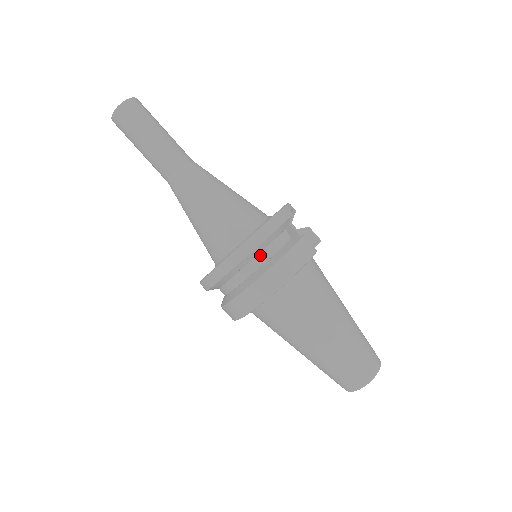
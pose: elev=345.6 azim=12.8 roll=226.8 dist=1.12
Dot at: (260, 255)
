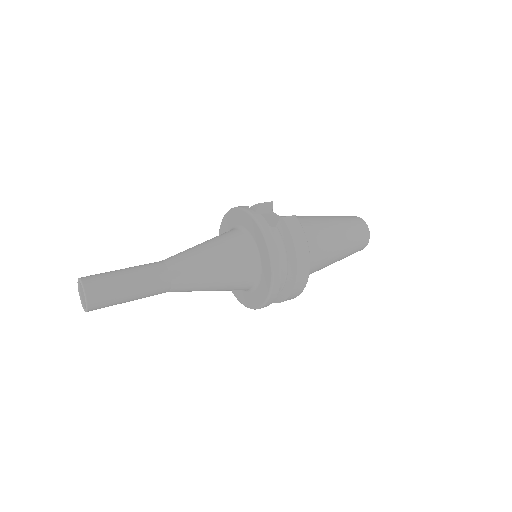
Dot at: (280, 258)
